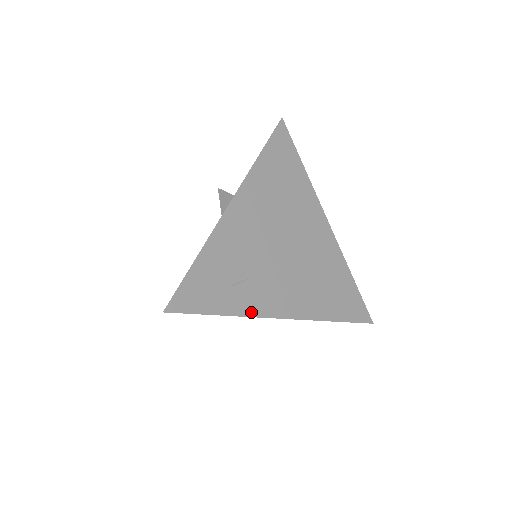
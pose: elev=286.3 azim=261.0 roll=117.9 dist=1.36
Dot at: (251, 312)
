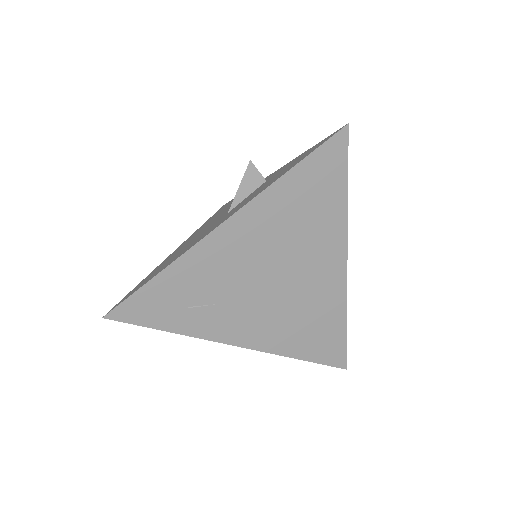
Dot at: (203, 334)
